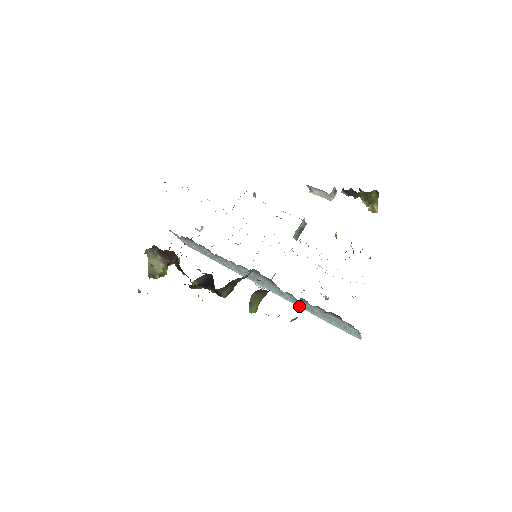
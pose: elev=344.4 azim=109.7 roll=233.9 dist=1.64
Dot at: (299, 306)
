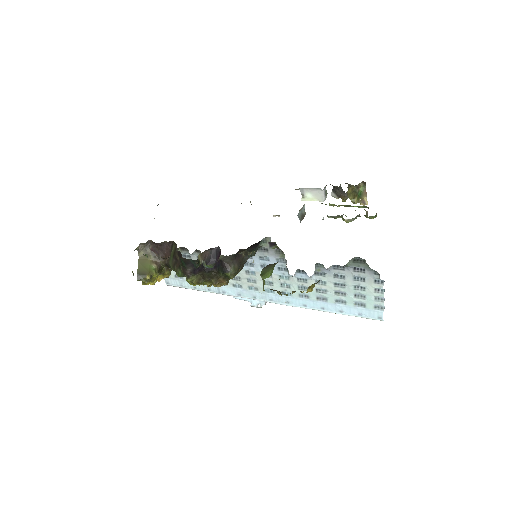
Dot at: (306, 306)
